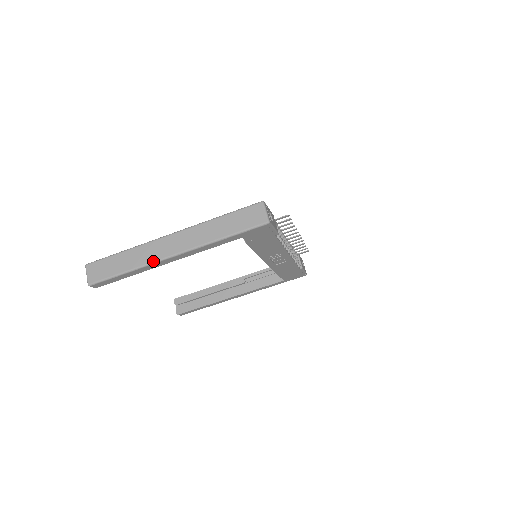
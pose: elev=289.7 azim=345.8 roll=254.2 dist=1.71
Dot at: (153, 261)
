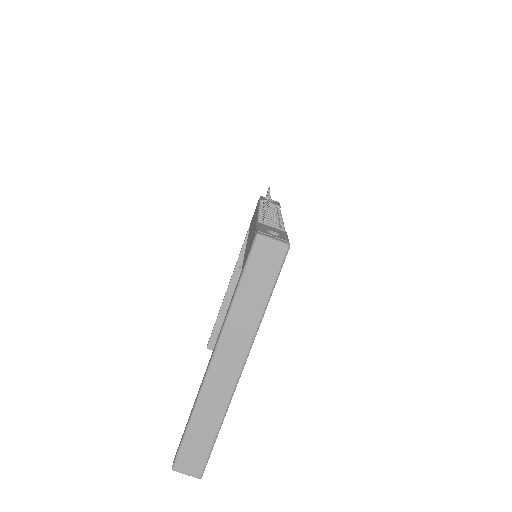
Dot at: (229, 398)
